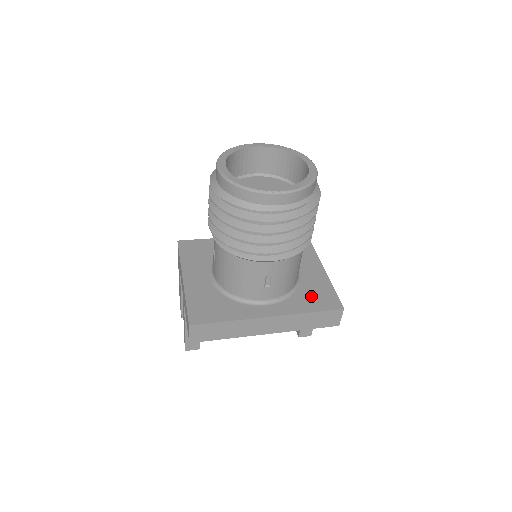
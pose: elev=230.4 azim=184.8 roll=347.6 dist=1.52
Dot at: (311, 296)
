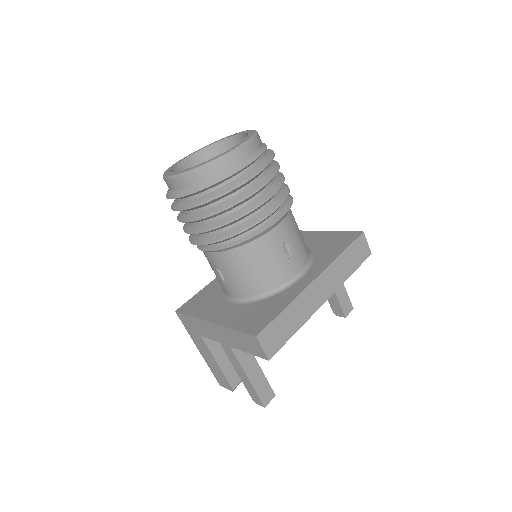
Dot at: (329, 247)
